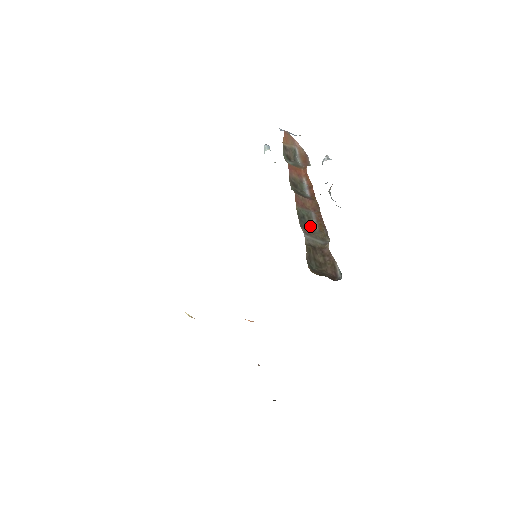
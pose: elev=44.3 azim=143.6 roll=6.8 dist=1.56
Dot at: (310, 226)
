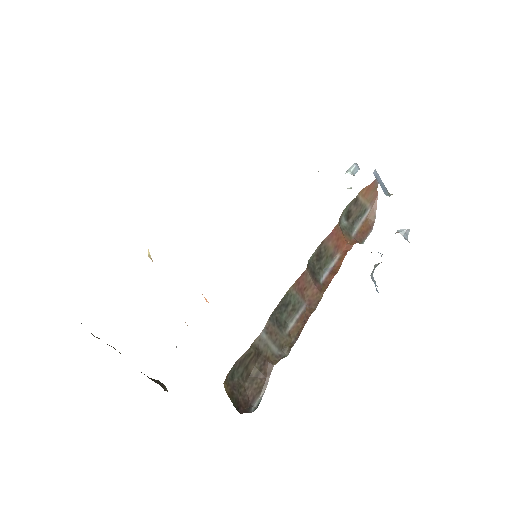
Dot at: (284, 321)
